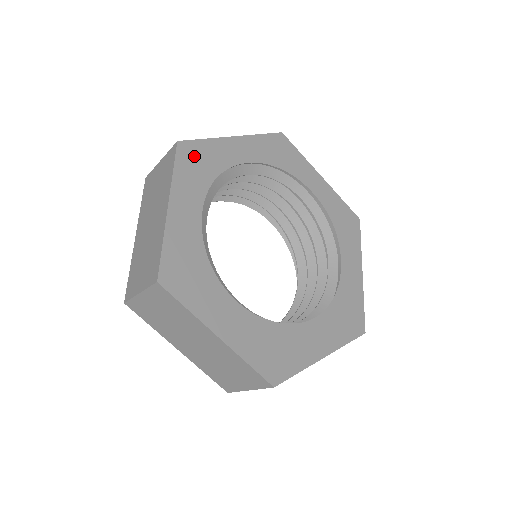
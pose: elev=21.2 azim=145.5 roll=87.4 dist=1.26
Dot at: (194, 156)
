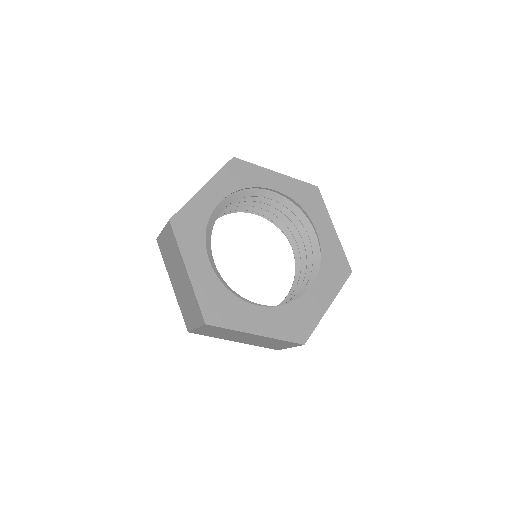
Dot at: (185, 223)
